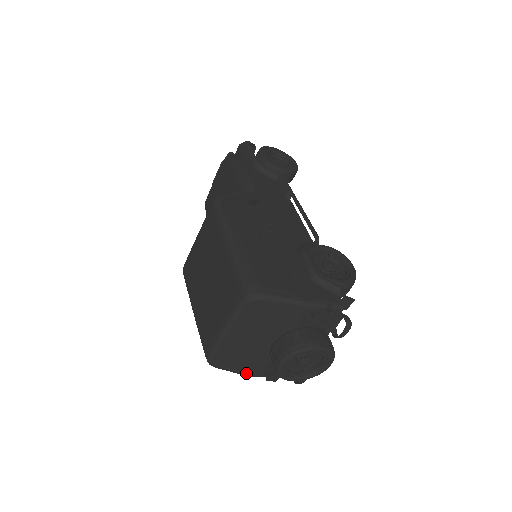
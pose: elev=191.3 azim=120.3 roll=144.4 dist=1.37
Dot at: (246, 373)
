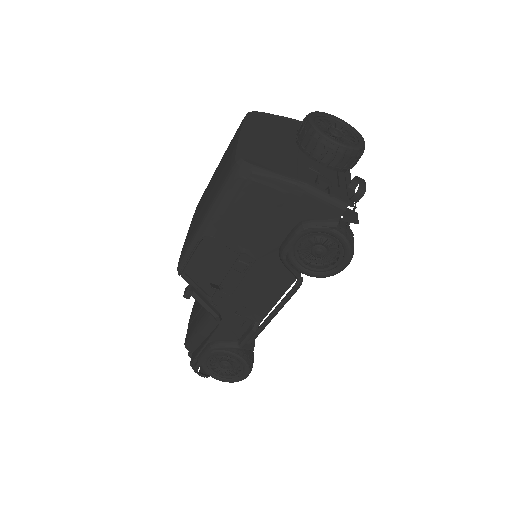
Dot at: (290, 177)
